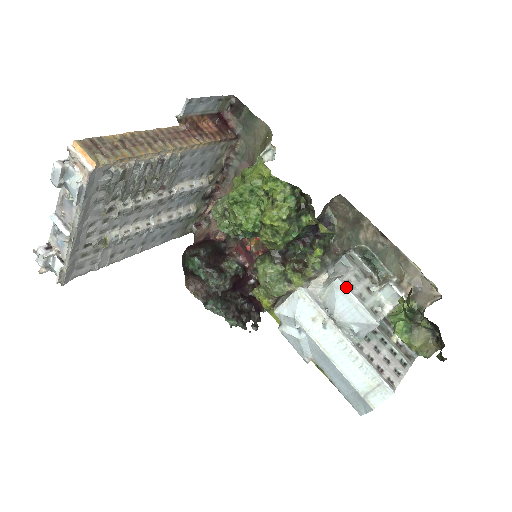
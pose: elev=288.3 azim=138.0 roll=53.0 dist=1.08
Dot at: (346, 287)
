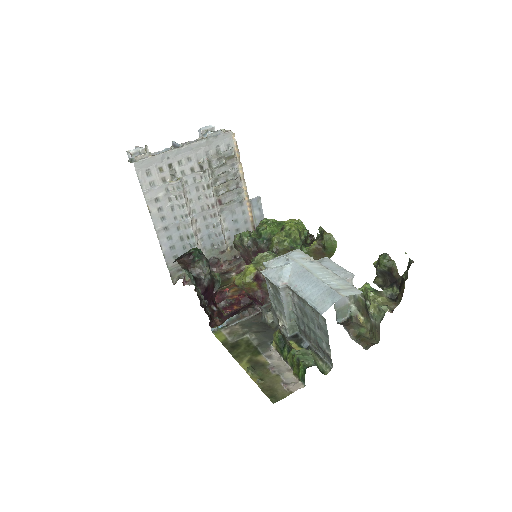
Dot at: occluded
